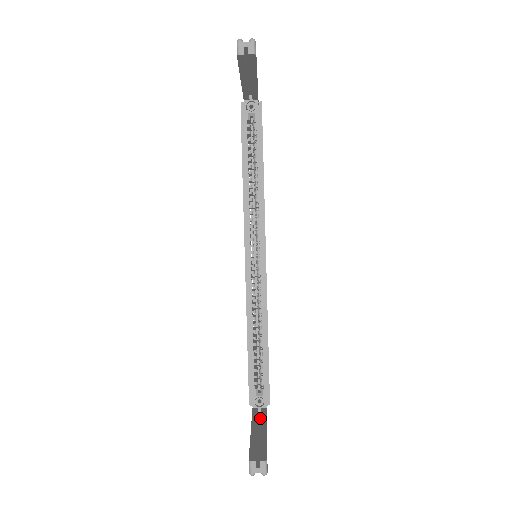
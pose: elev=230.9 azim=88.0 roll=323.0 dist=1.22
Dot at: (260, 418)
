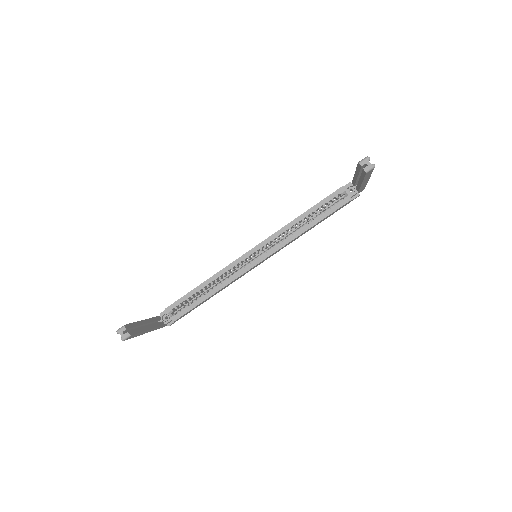
Dot at: occluded
